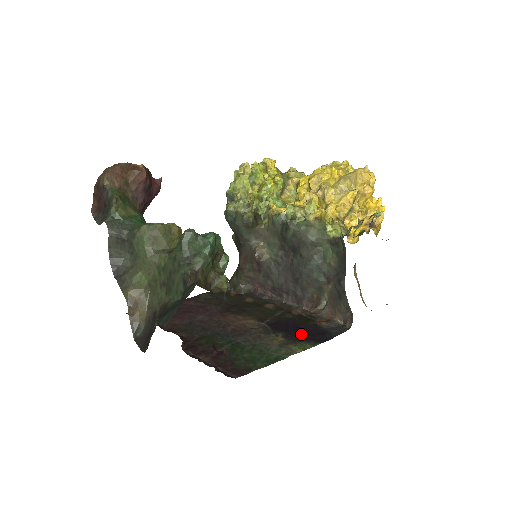
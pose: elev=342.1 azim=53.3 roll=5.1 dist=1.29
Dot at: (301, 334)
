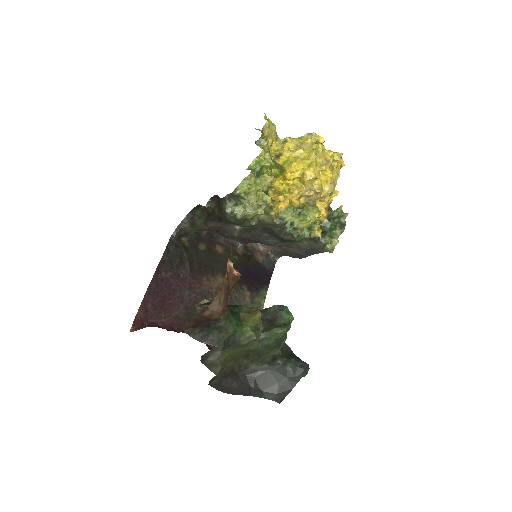
Dot at: (256, 281)
